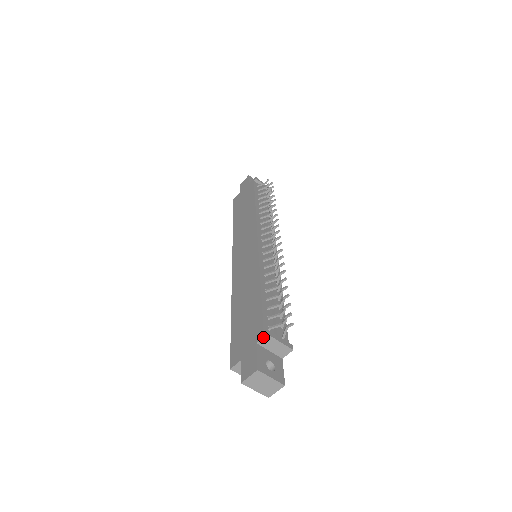
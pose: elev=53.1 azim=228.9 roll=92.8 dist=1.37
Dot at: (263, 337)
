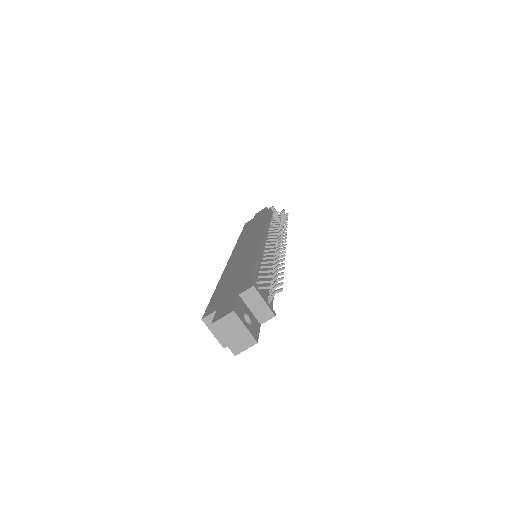
Dot at: (248, 289)
